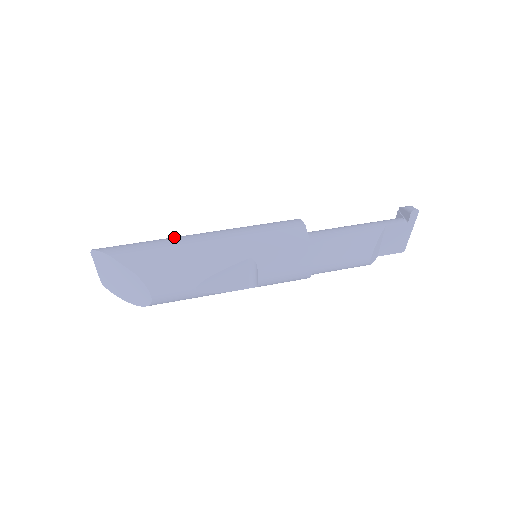
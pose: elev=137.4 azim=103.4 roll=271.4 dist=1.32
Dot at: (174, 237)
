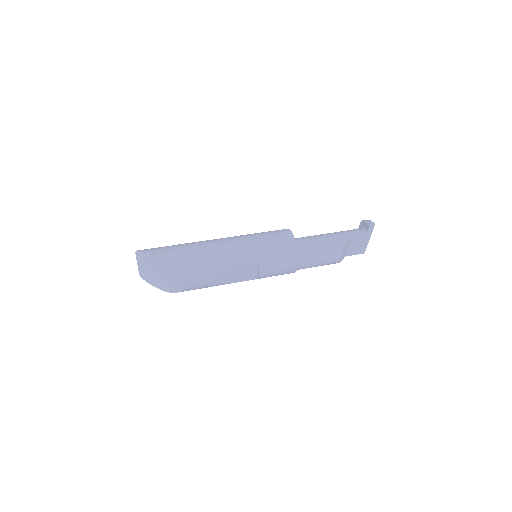
Dot at: (197, 242)
